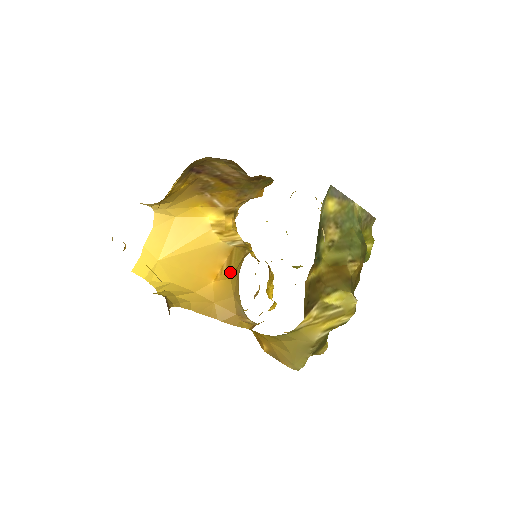
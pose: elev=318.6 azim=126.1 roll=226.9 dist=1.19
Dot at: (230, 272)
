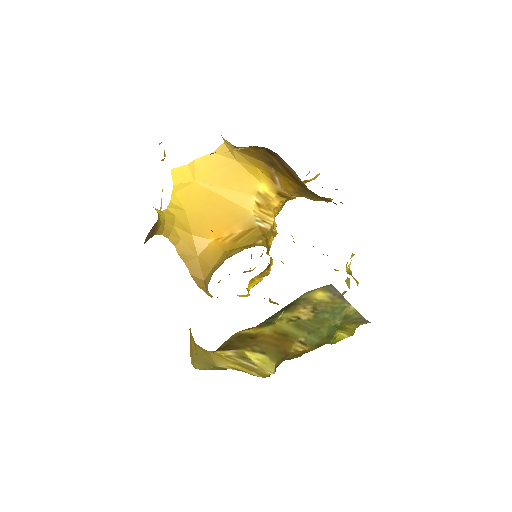
Dot at: (230, 246)
